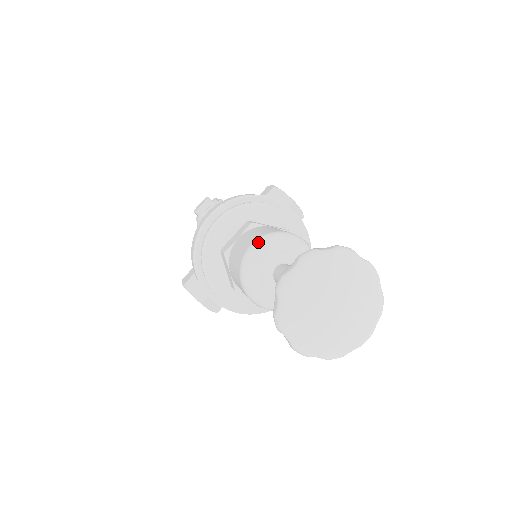
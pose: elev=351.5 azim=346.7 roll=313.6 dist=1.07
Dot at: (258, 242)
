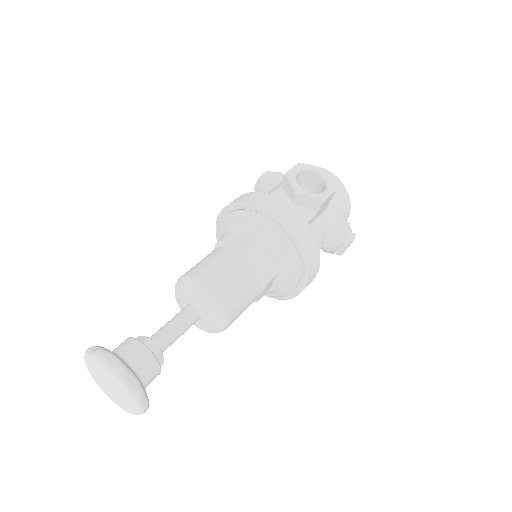
Dot at: (176, 283)
